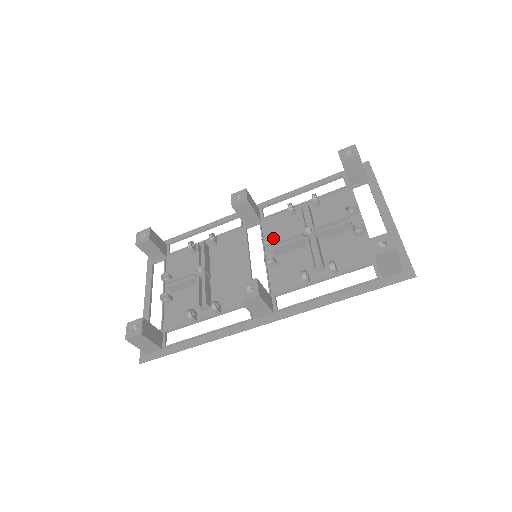
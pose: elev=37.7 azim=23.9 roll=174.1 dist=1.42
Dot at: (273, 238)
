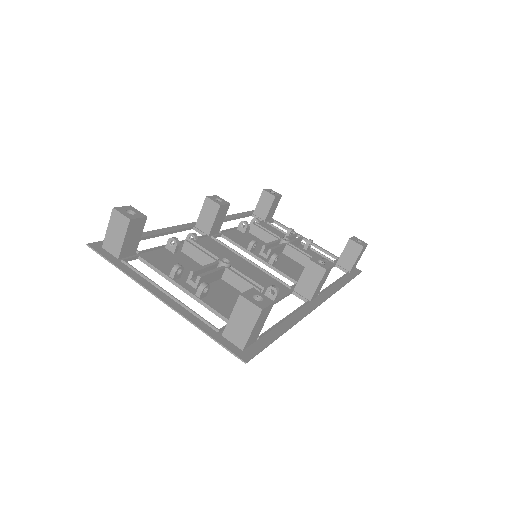
Dot at: occluded
